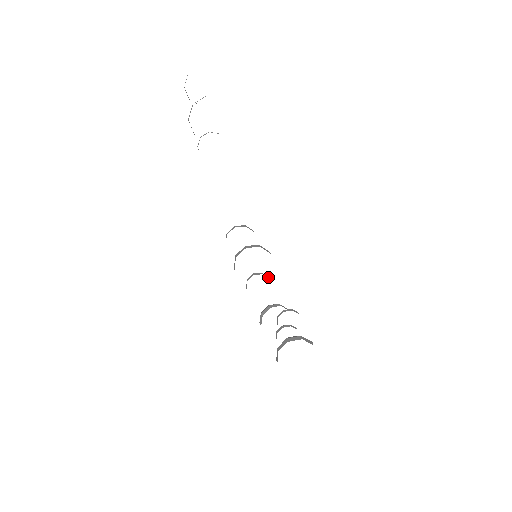
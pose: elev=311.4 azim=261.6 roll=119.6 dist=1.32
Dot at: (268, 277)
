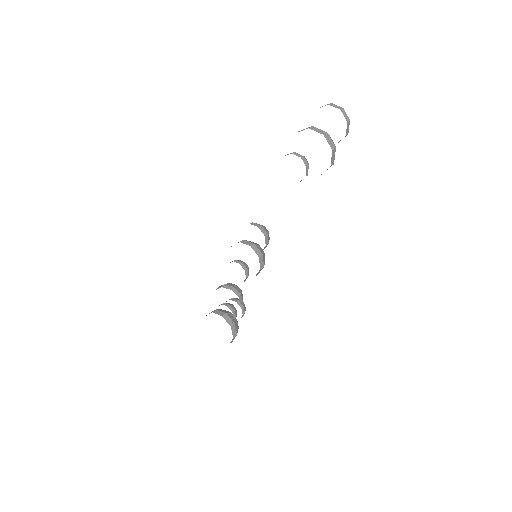
Dot at: (247, 276)
